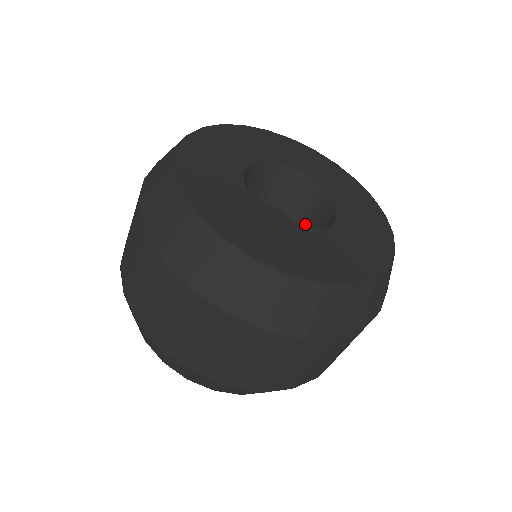
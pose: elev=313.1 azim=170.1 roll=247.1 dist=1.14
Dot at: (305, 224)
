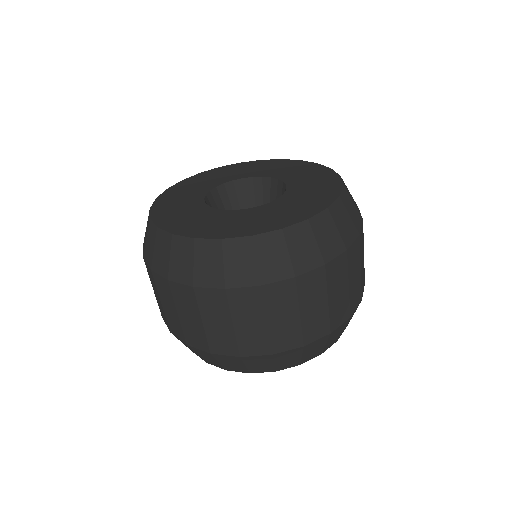
Dot at: occluded
